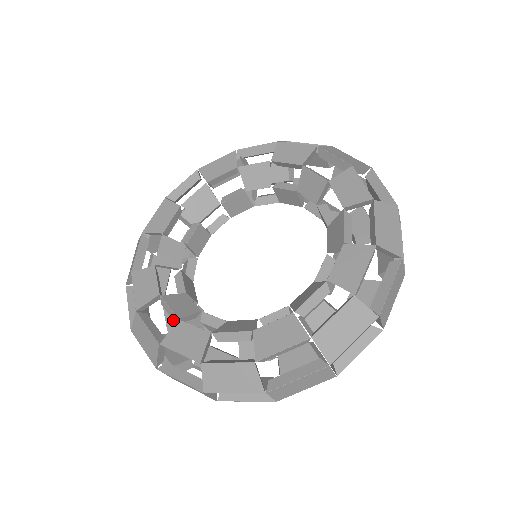
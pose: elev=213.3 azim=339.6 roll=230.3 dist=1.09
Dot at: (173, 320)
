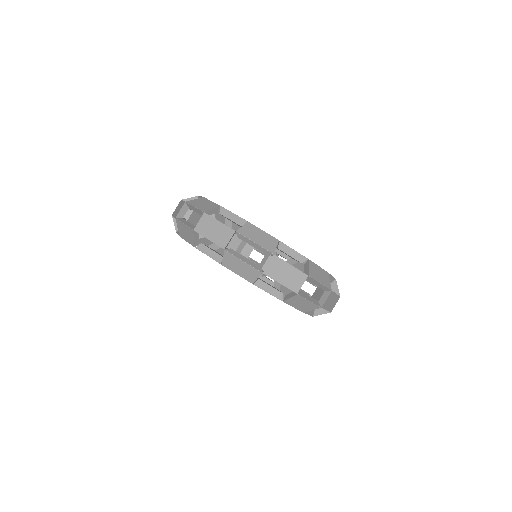
Dot at: occluded
